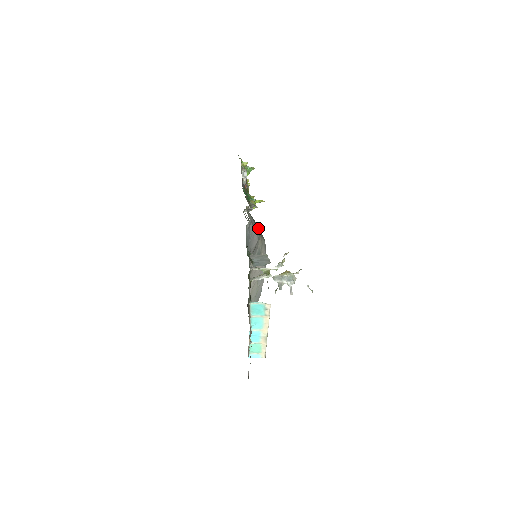
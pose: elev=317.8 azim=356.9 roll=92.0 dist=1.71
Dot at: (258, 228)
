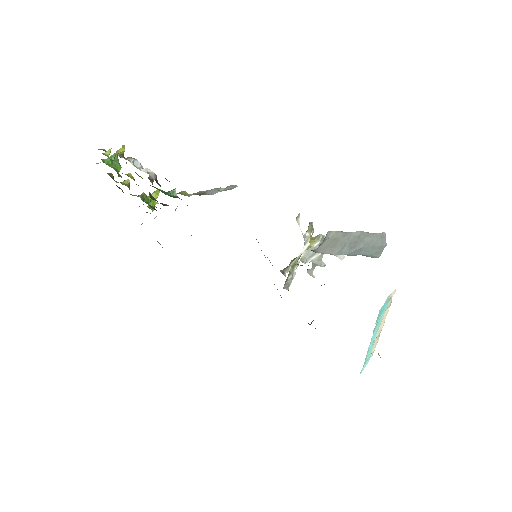
Dot at: occluded
